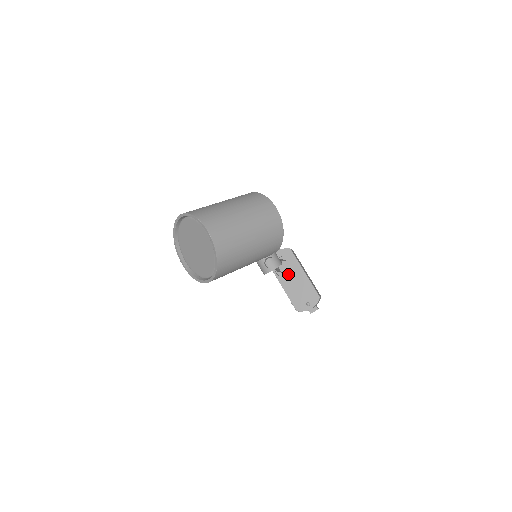
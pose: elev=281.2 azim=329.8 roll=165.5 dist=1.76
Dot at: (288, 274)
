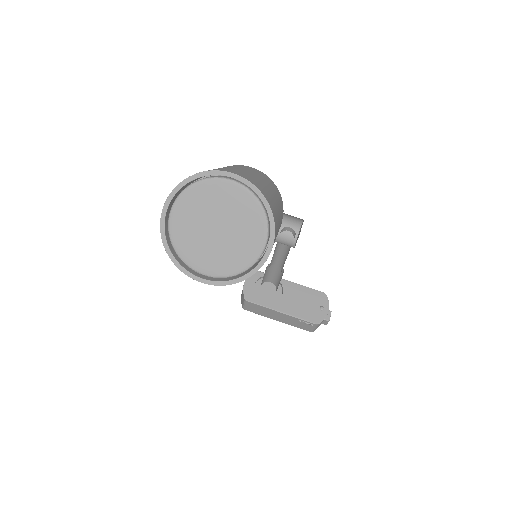
Dot at: (276, 295)
